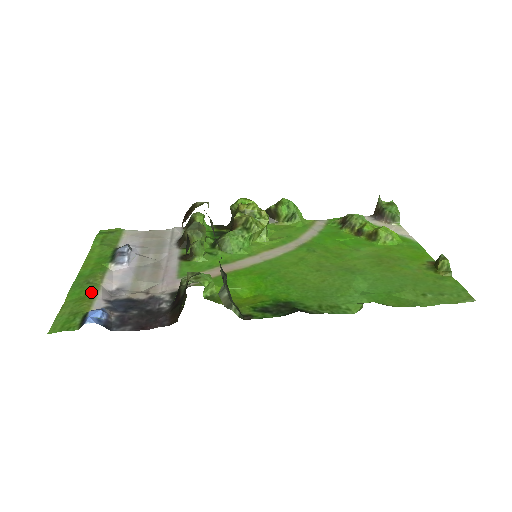
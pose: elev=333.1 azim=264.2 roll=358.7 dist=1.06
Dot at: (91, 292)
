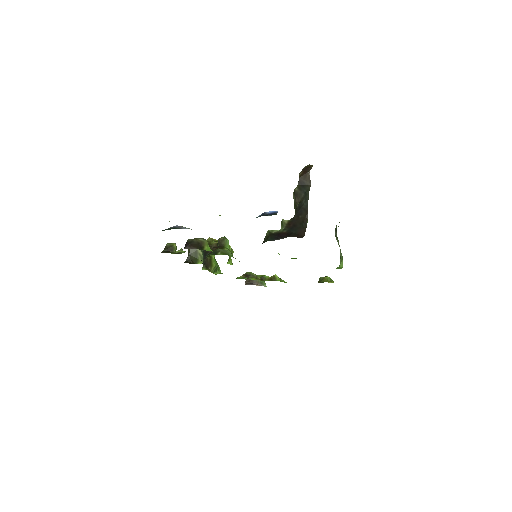
Dot at: occluded
